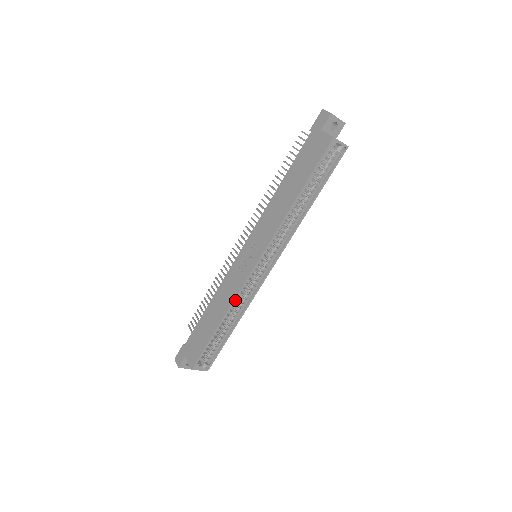
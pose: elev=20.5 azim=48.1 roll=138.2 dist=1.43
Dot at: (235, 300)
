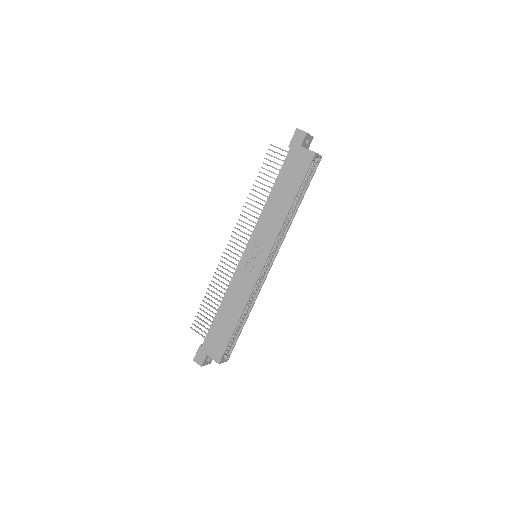
Dot at: occluded
